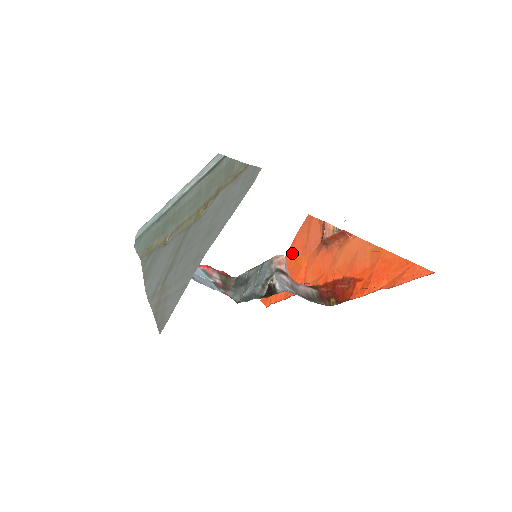
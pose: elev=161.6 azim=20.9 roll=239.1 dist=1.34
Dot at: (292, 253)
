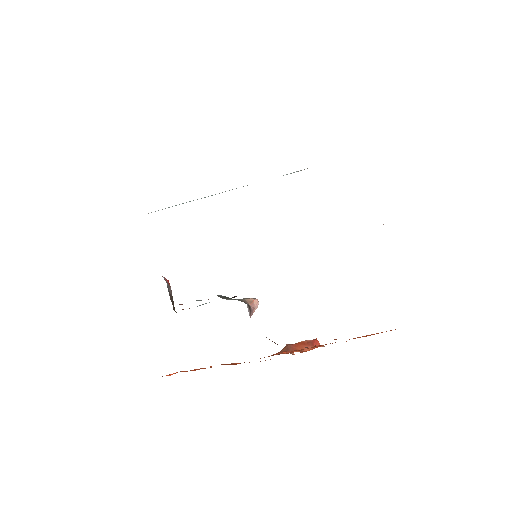
Dot at: occluded
